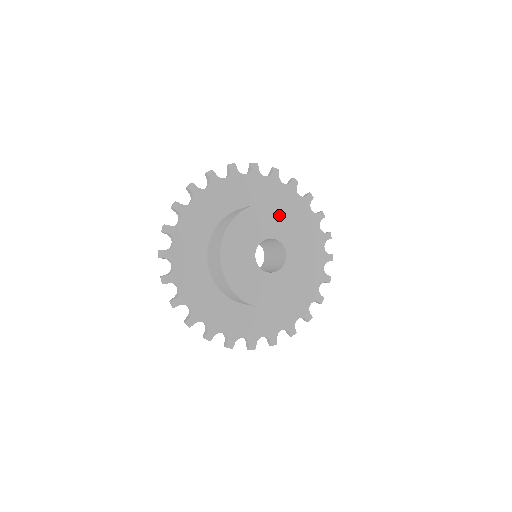
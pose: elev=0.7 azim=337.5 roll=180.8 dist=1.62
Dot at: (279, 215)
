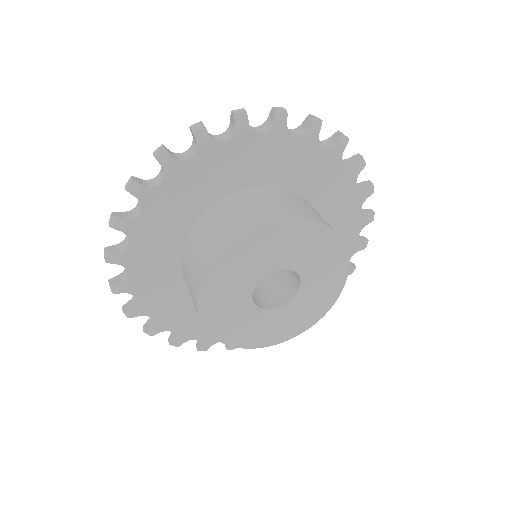
Dot at: (253, 246)
